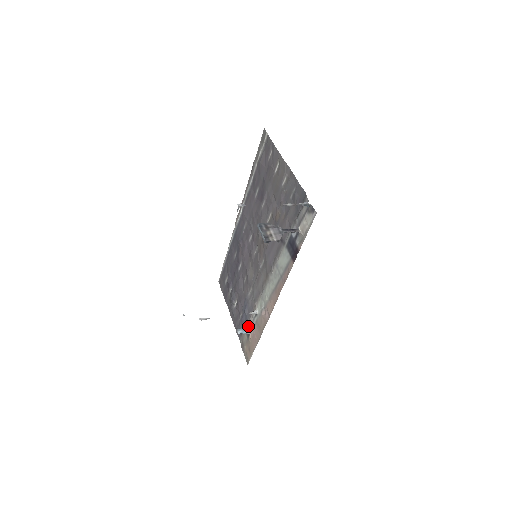
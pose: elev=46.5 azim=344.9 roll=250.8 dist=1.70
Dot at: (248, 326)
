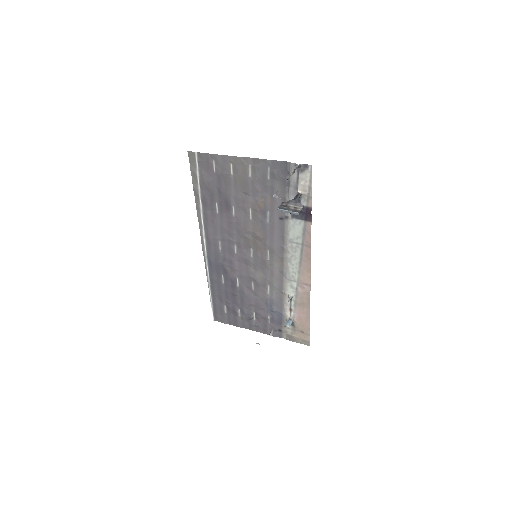
Dot at: (288, 316)
